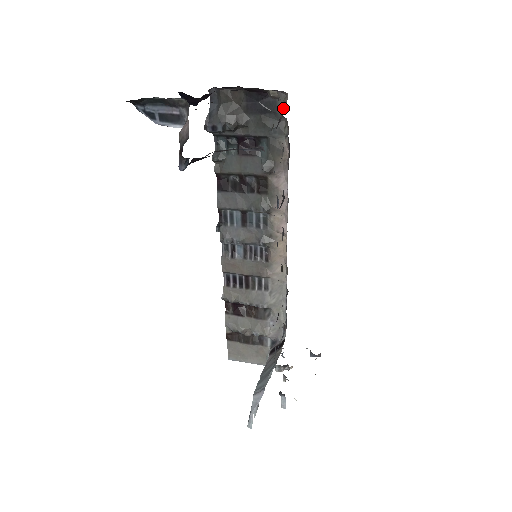
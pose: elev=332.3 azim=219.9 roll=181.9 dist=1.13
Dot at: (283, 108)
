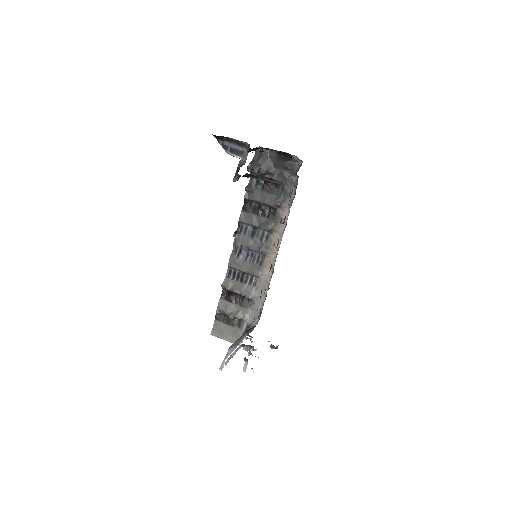
Dot at: (298, 169)
